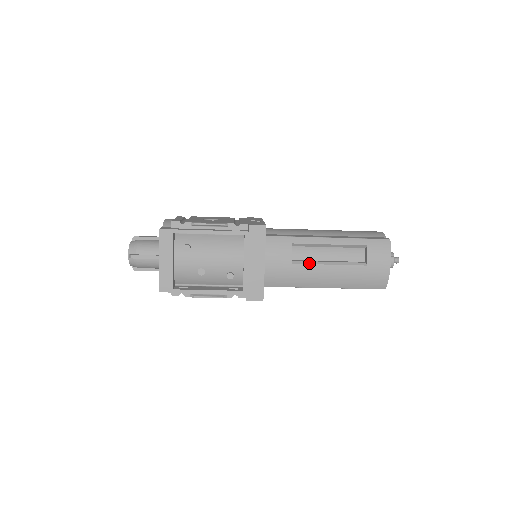
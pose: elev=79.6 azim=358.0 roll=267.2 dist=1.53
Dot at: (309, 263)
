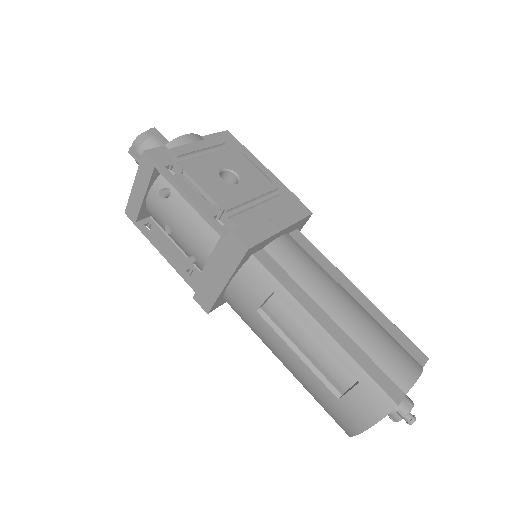
Dot at: (276, 329)
